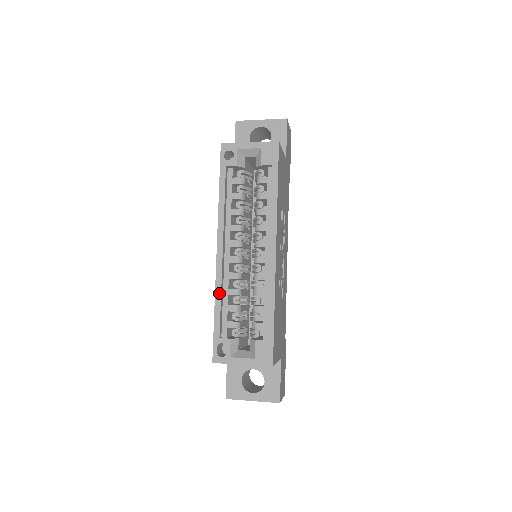
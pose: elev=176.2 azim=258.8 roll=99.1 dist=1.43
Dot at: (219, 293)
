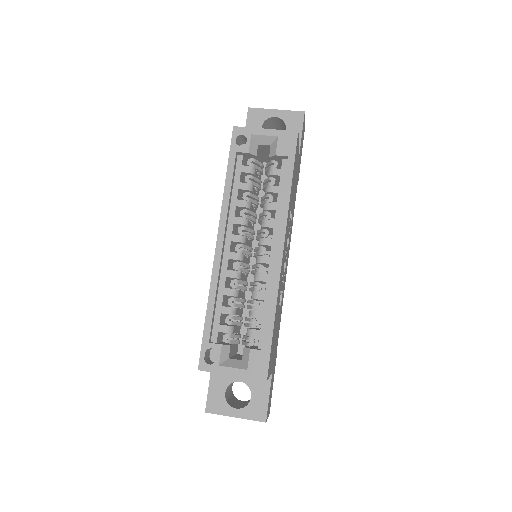
Dot at: (214, 292)
